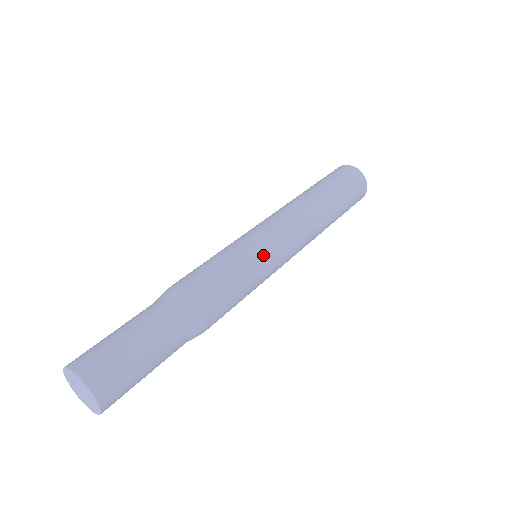
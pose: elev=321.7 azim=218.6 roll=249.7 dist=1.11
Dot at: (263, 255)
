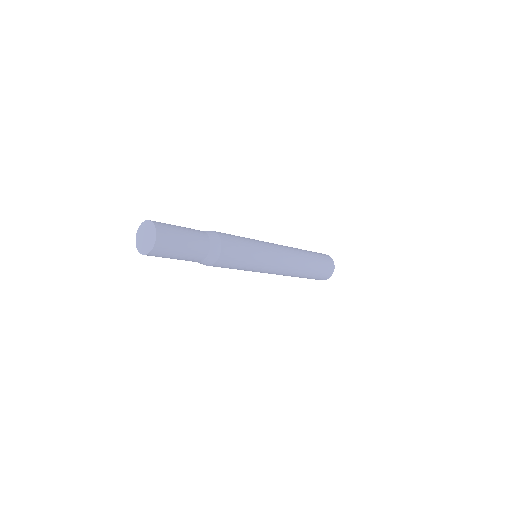
Dot at: (254, 239)
